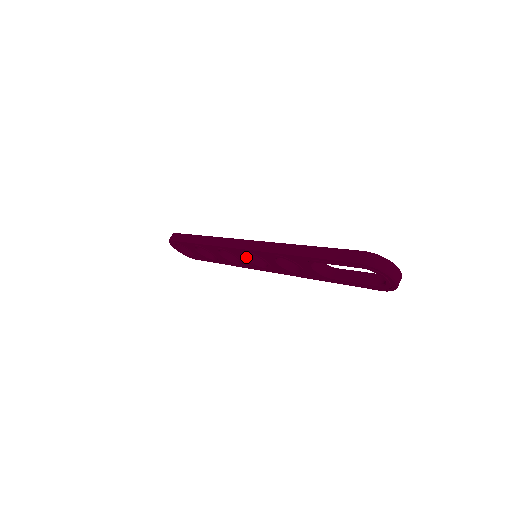
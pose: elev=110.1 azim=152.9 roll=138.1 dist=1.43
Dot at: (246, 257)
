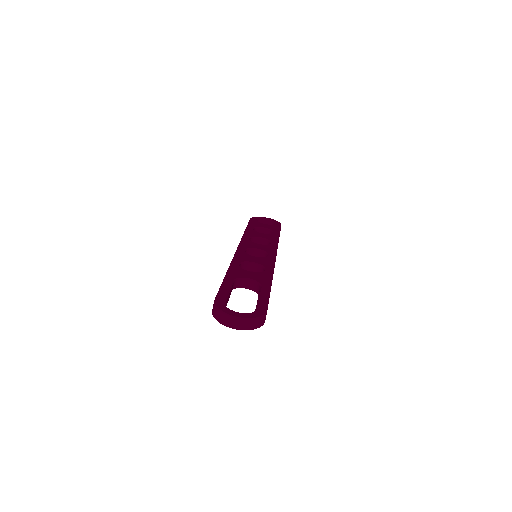
Dot at: occluded
